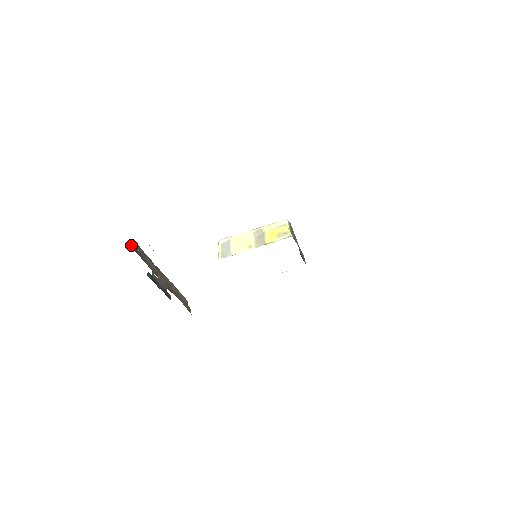
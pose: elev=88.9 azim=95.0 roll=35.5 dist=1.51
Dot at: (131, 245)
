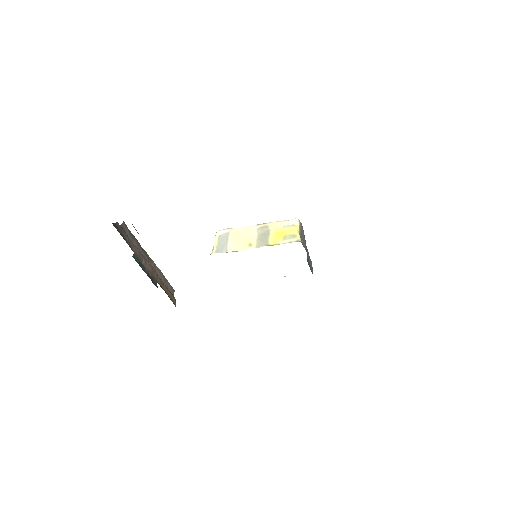
Dot at: (114, 223)
